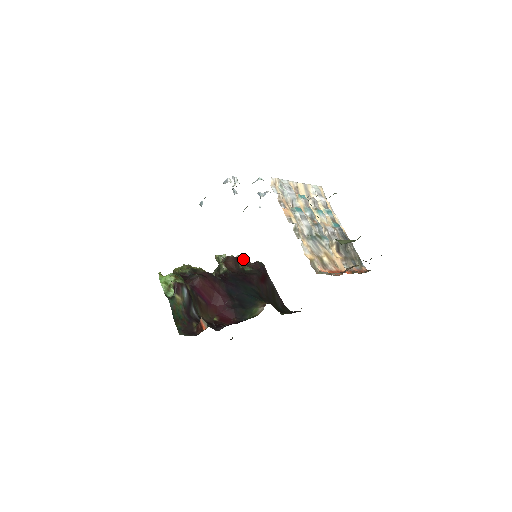
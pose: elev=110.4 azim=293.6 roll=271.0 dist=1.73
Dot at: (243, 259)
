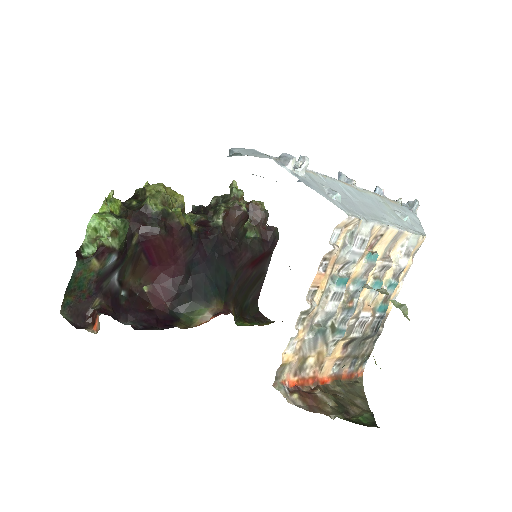
Dot at: (261, 212)
